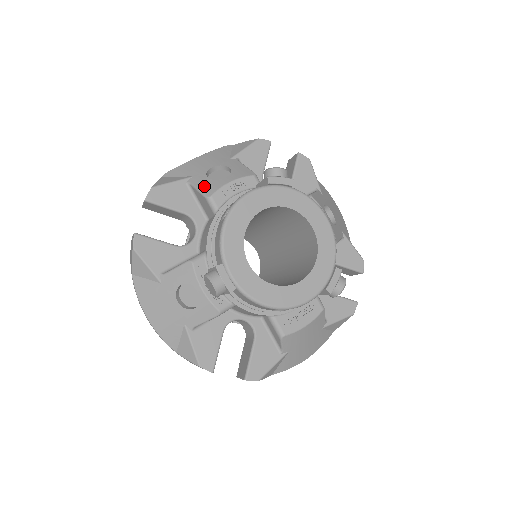
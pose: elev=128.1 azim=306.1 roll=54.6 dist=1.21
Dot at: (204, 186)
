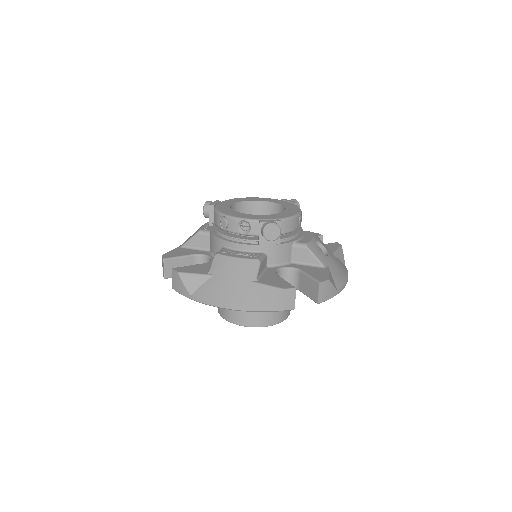
Dot at: occluded
